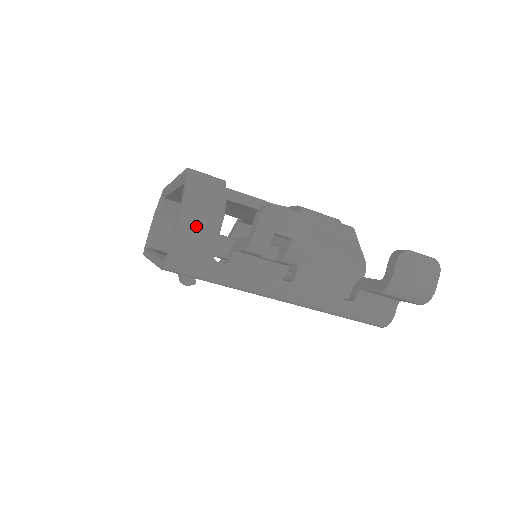
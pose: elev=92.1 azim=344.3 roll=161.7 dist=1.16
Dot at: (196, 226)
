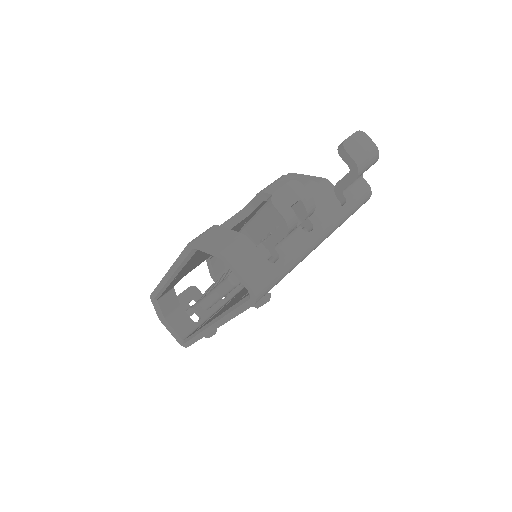
Dot at: (244, 259)
